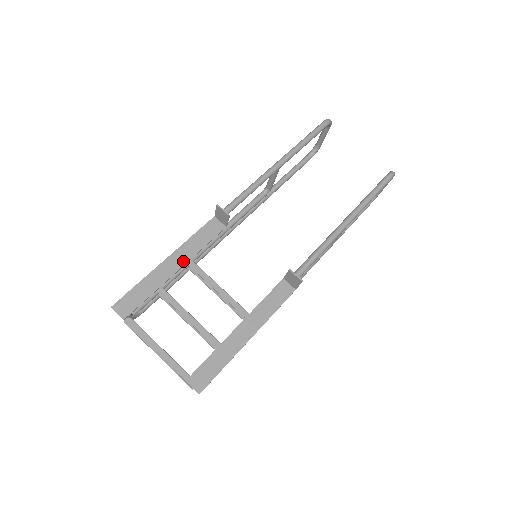
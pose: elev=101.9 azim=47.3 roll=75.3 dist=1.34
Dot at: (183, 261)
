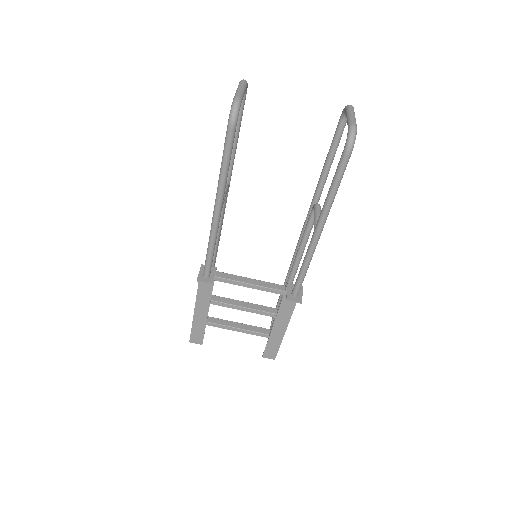
Dot at: (207, 304)
